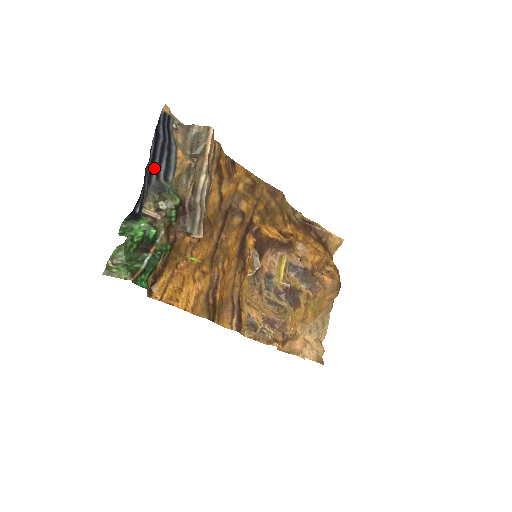
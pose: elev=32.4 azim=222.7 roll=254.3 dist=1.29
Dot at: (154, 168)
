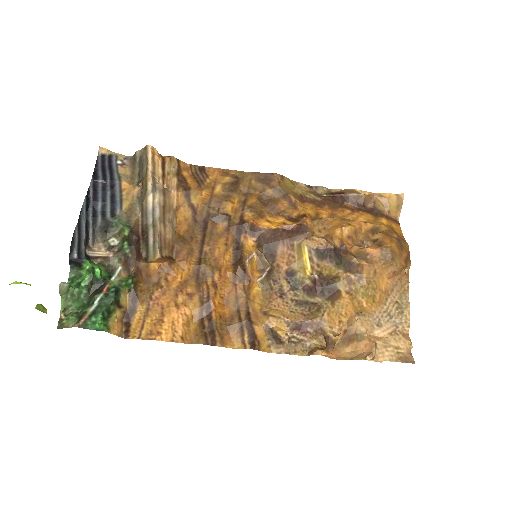
Dot at: (99, 210)
